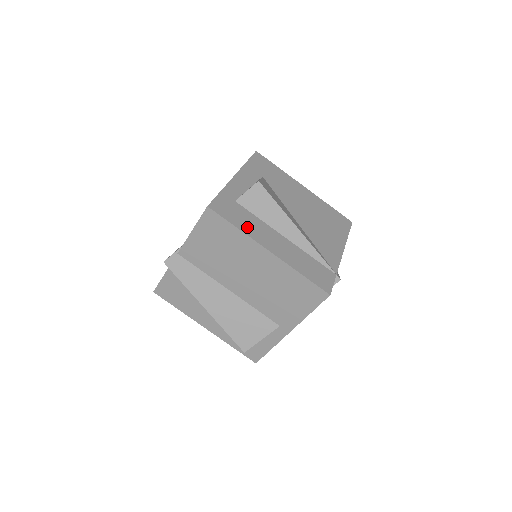
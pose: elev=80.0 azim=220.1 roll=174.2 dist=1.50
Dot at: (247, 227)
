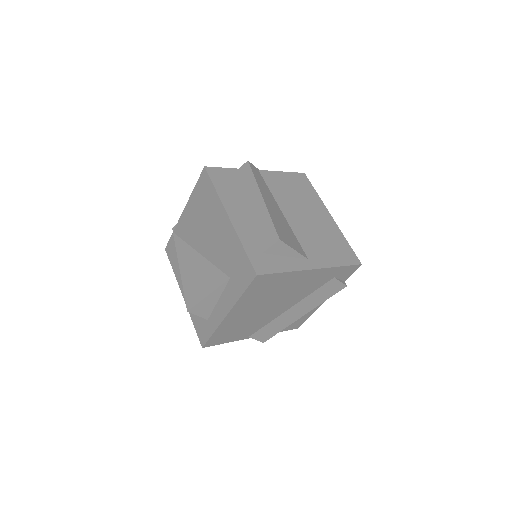
Dot at: occluded
